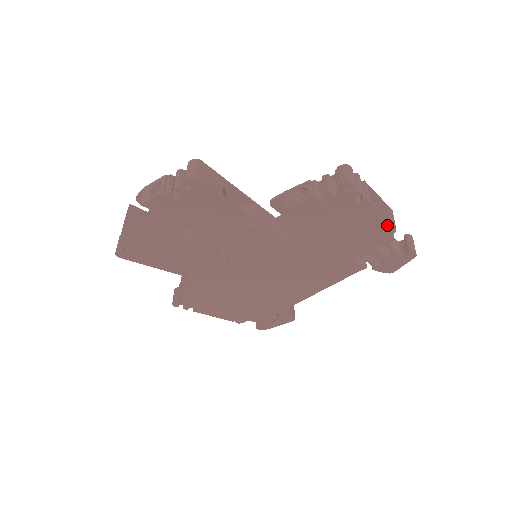
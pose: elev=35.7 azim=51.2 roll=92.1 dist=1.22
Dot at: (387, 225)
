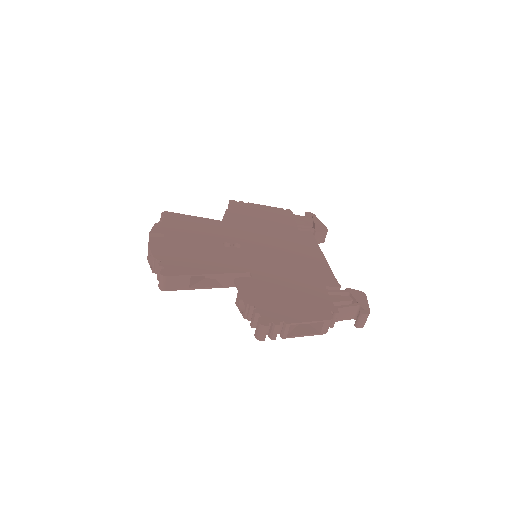
Dot at: (316, 332)
